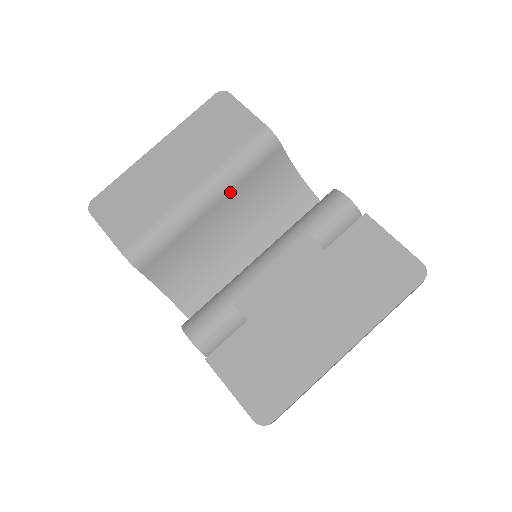
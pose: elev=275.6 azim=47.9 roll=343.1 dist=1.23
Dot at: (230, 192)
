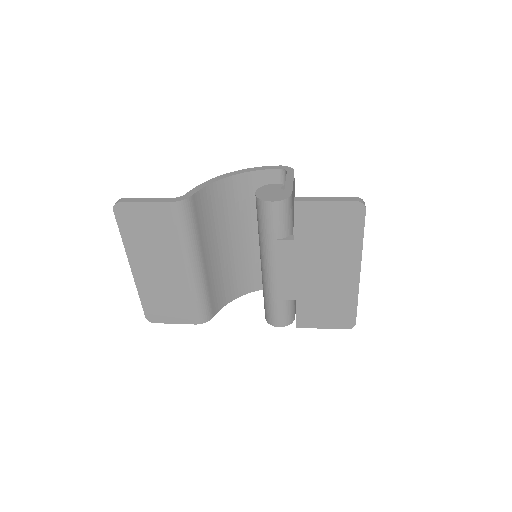
Dot at: (201, 246)
